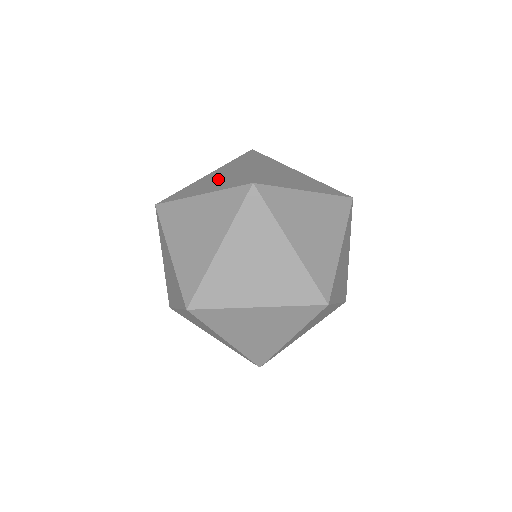
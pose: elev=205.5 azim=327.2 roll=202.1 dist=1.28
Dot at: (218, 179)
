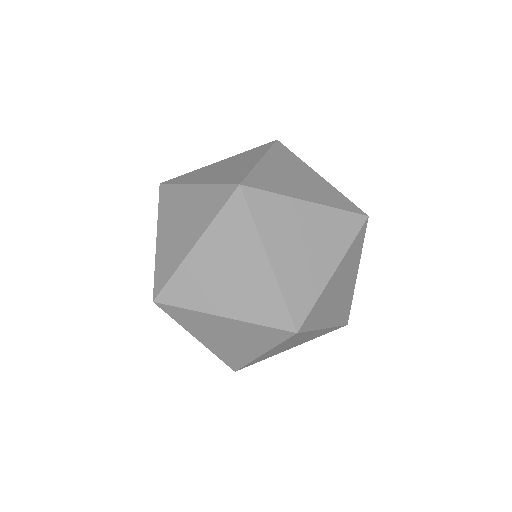
Dot at: (177, 226)
